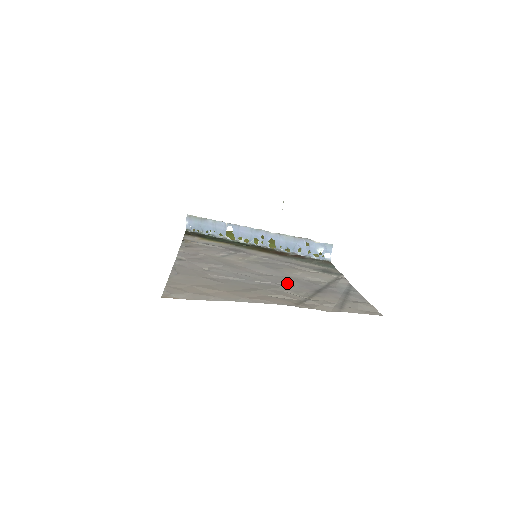
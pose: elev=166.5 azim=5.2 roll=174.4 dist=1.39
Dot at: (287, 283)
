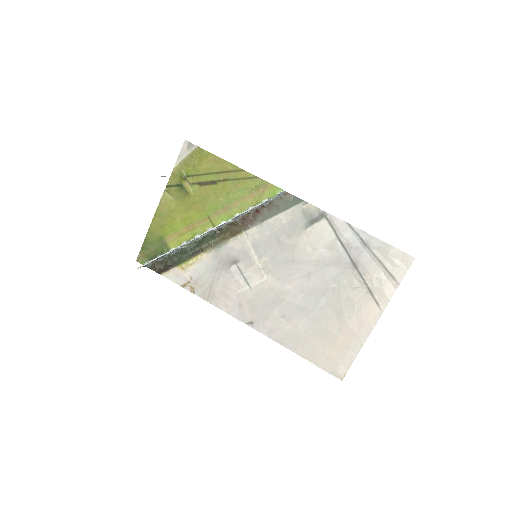
Dot at: (331, 278)
